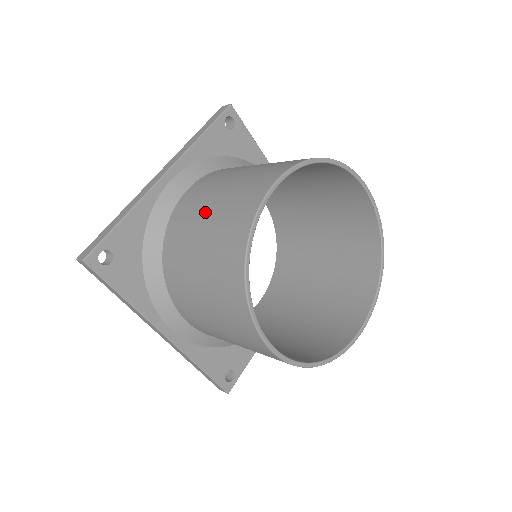
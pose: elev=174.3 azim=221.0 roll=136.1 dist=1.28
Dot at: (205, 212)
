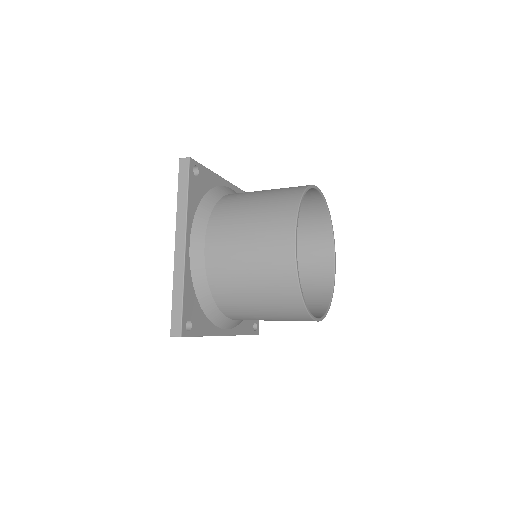
Dot at: occluded
